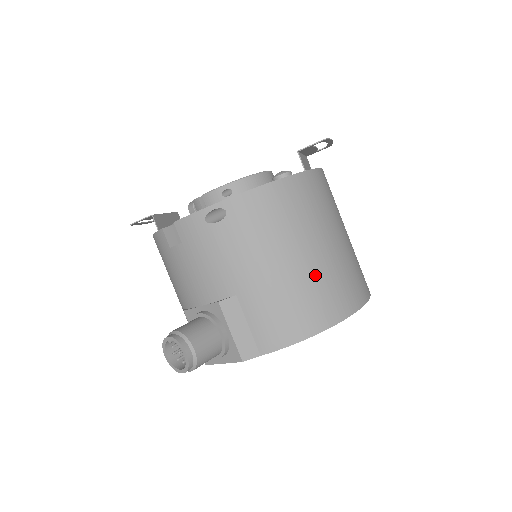
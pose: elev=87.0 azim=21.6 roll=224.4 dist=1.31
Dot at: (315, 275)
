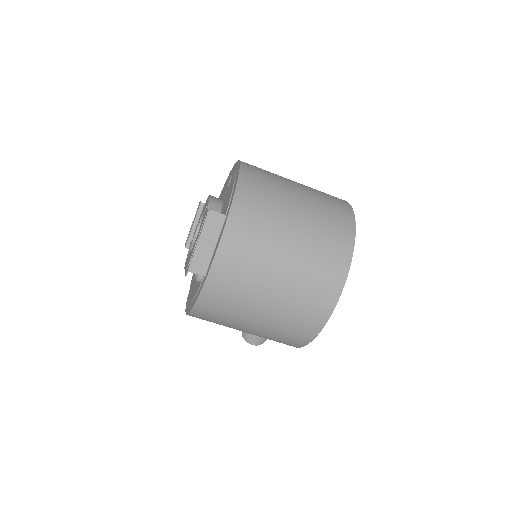
Dot at: (270, 331)
